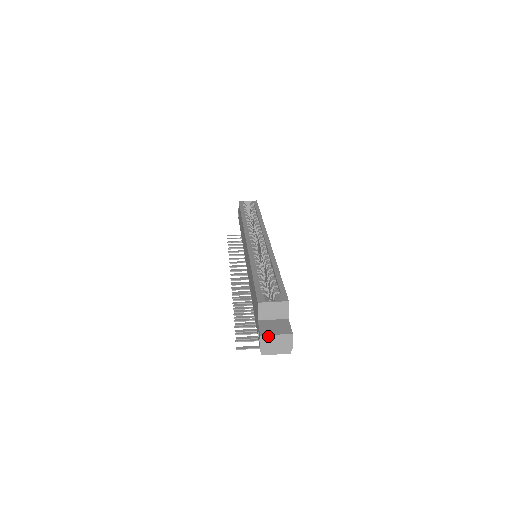
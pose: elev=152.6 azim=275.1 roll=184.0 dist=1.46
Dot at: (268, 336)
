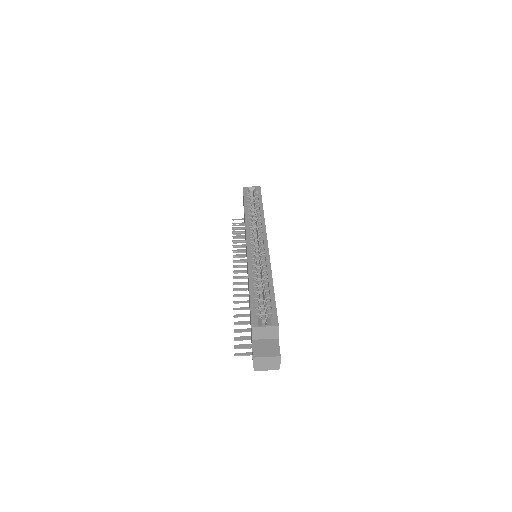
Dot at: (259, 358)
